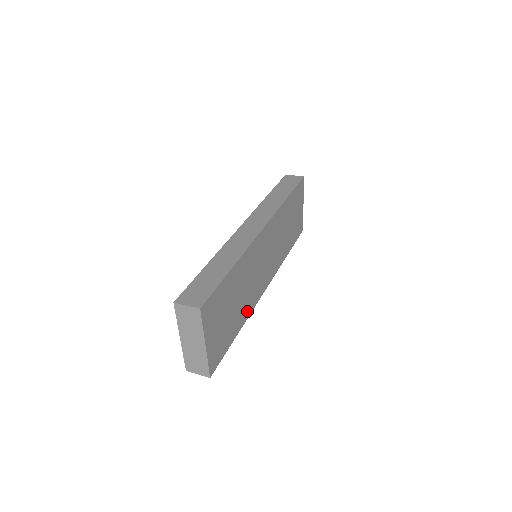
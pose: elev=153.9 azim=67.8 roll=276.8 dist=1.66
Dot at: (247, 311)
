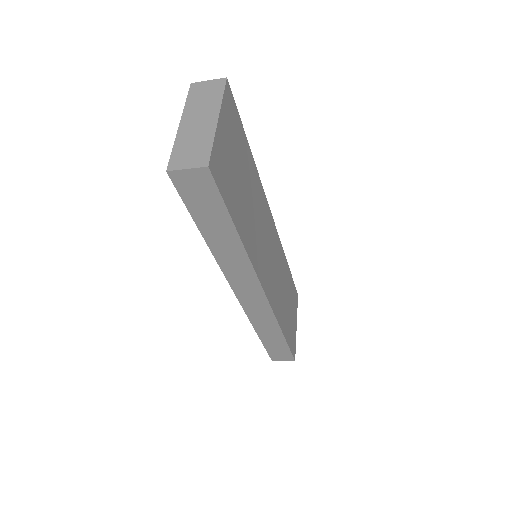
Dot at: (249, 246)
